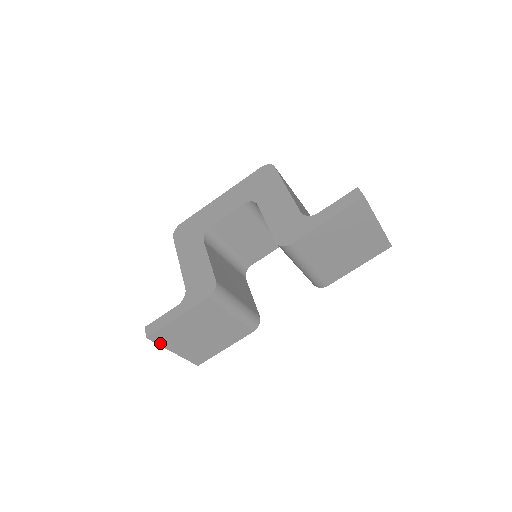
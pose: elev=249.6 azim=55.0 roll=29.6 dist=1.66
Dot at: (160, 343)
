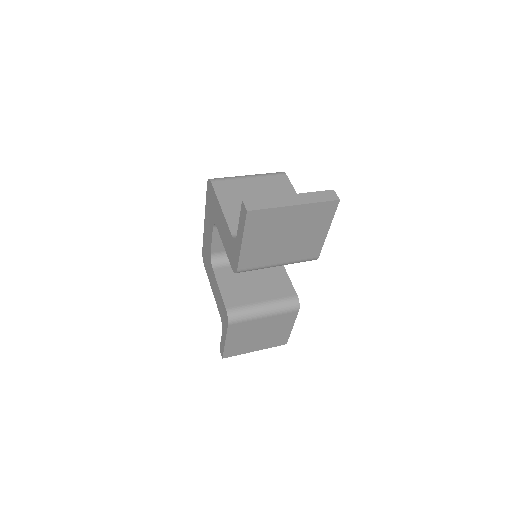
Dot at: (236, 354)
